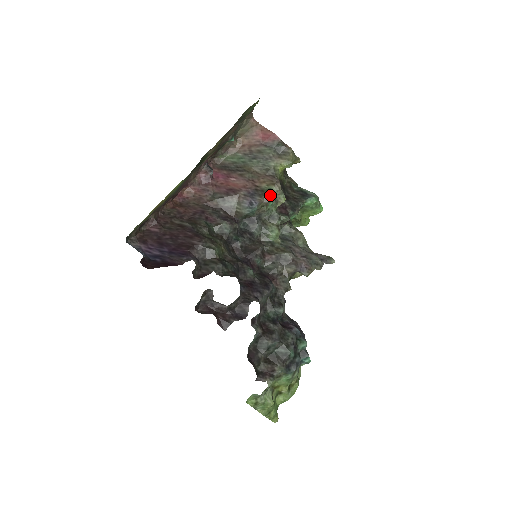
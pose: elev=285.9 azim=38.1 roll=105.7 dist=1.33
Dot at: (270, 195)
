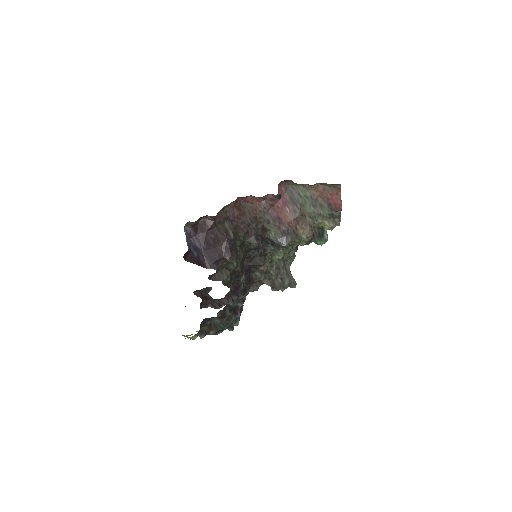
Dot at: (298, 242)
